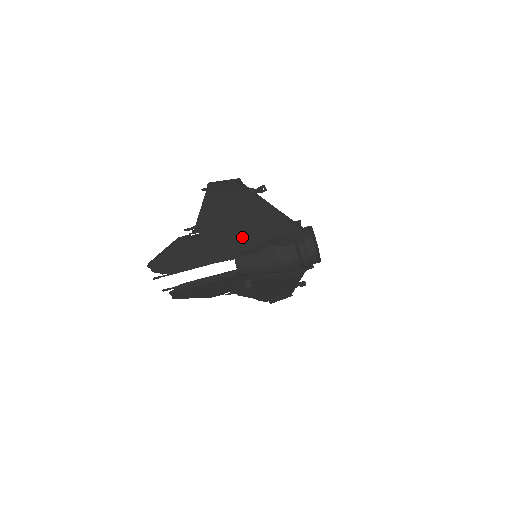
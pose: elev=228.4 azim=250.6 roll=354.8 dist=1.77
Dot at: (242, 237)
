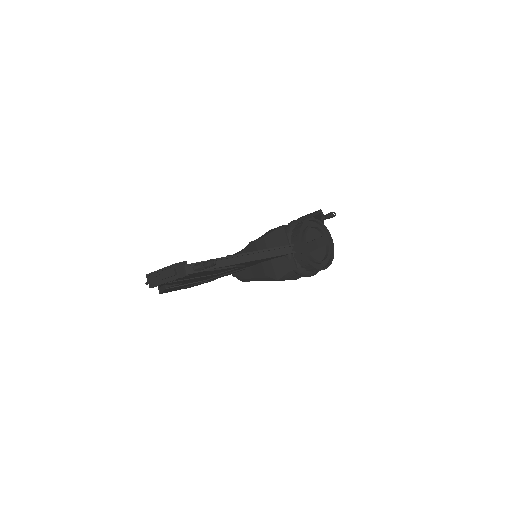
Dot at: occluded
